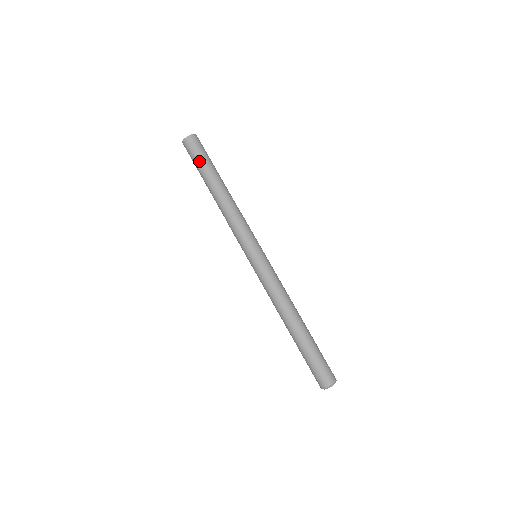
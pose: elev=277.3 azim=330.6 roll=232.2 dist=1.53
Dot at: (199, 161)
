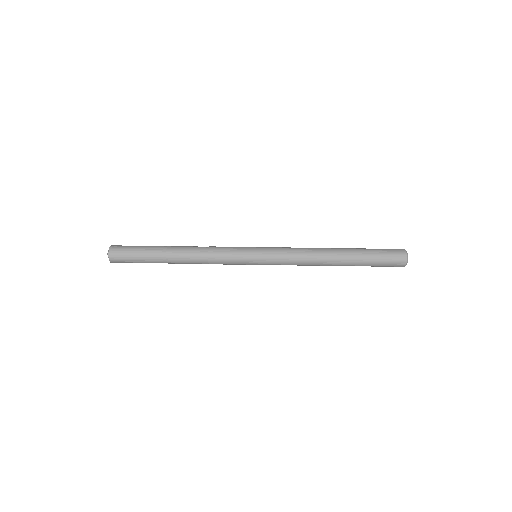
Dot at: (139, 260)
